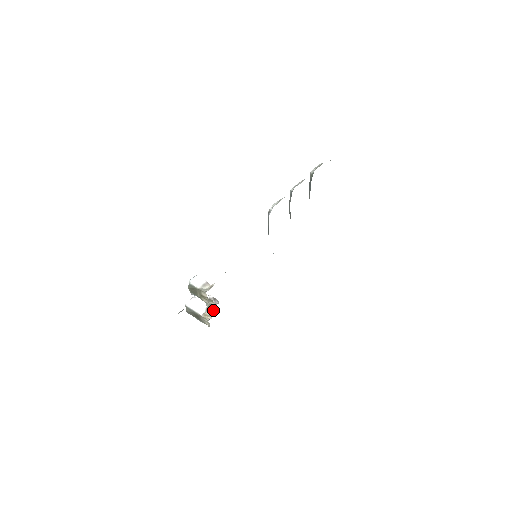
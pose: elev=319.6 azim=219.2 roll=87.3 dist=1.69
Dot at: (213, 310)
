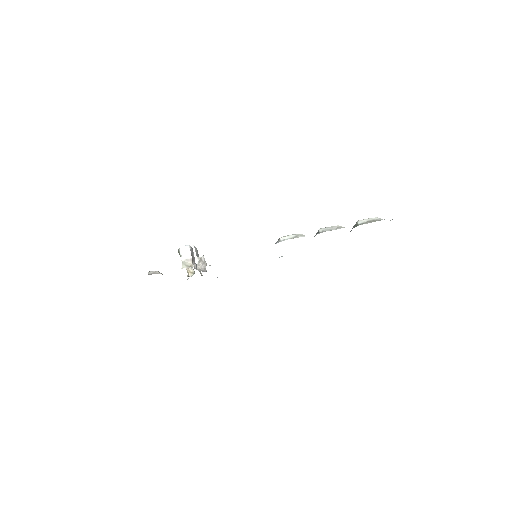
Dot at: (194, 273)
